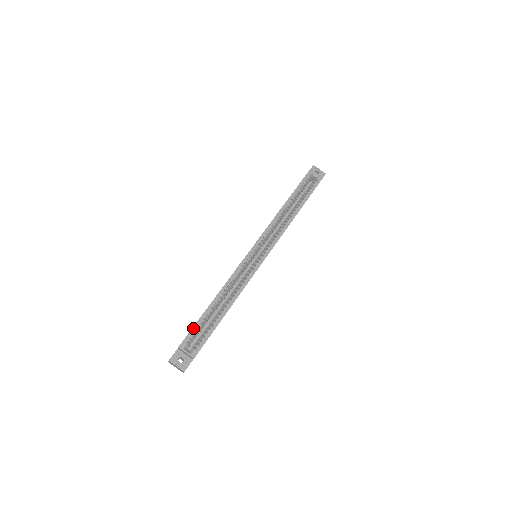
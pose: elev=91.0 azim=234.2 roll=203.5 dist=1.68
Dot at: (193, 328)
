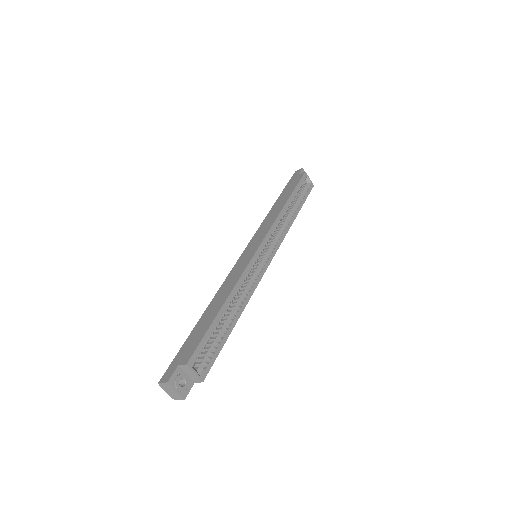
Dot at: (203, 339)
